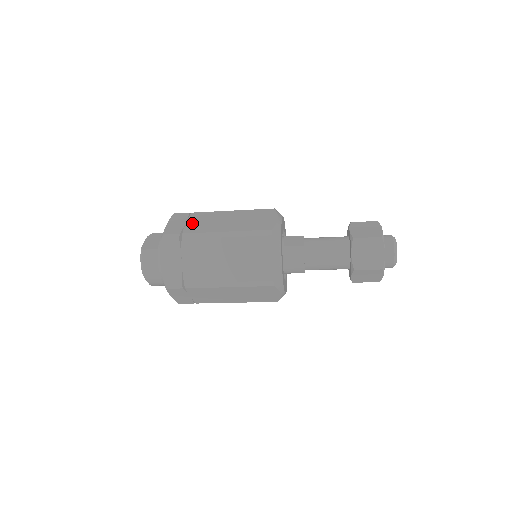
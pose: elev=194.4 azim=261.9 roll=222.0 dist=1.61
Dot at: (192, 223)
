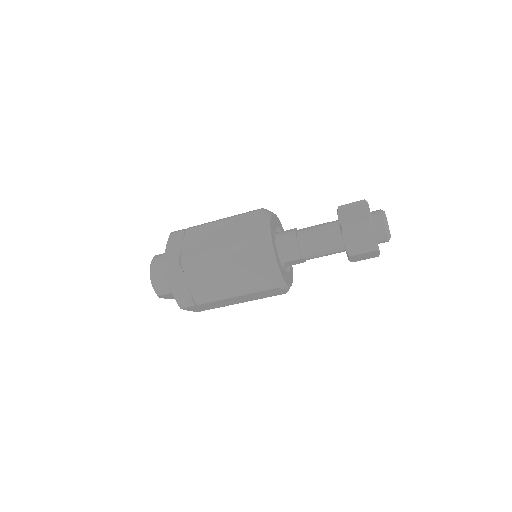
Dot at: occluded
